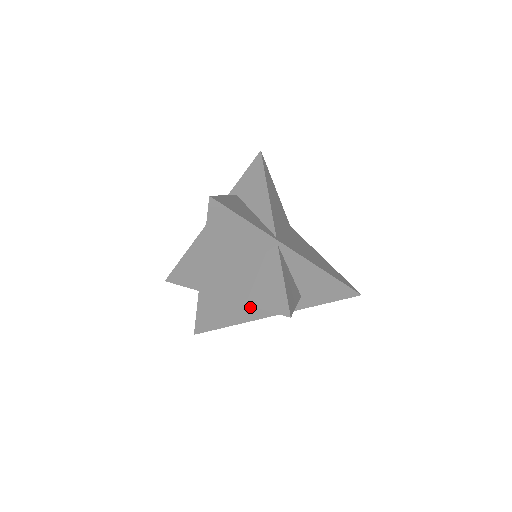
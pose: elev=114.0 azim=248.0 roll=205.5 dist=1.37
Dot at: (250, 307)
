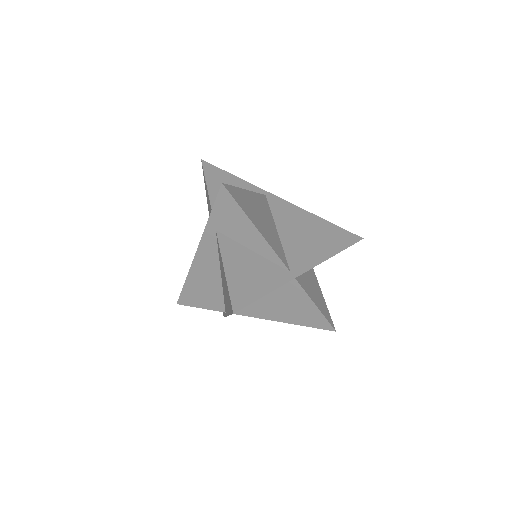
Dot at: occluded
